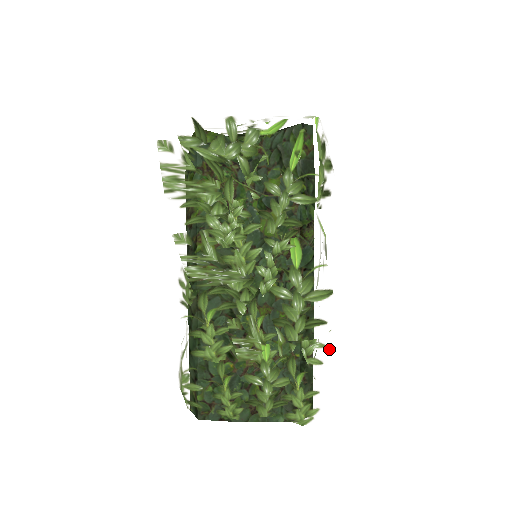
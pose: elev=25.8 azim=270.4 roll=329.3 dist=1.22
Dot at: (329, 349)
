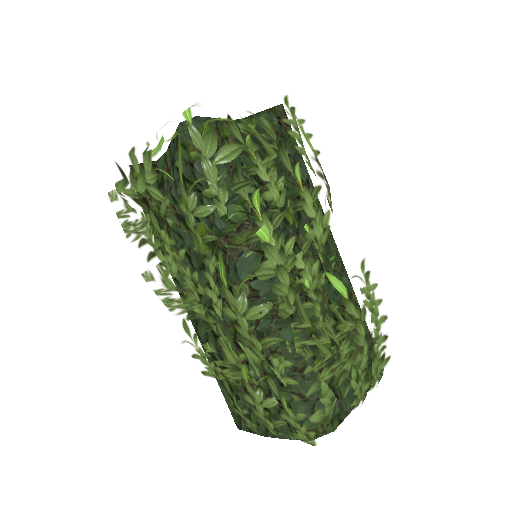
Dot at: (297, 368)
